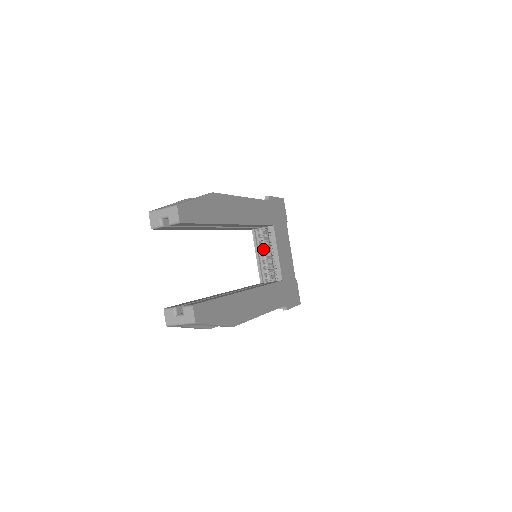
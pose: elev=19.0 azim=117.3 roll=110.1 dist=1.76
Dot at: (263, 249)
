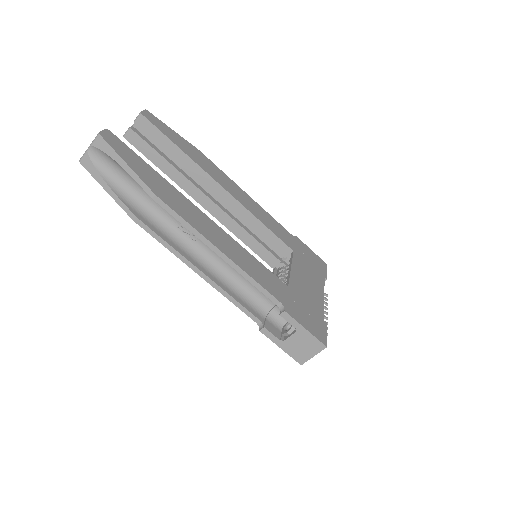
Dot at: occluded
